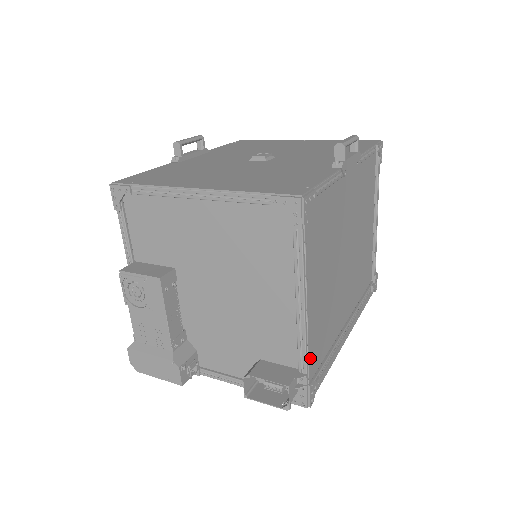
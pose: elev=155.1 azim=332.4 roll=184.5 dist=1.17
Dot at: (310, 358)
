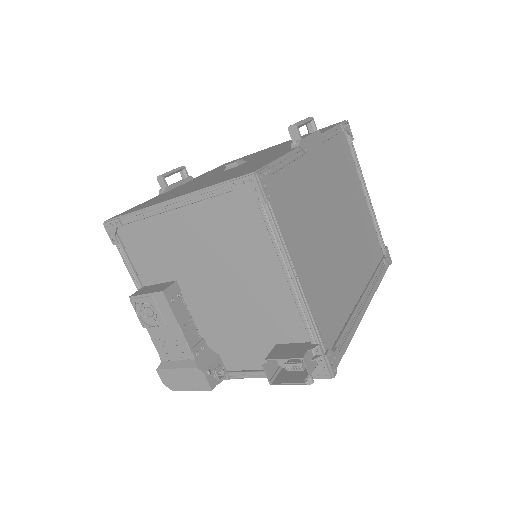
Dot at: (321, 329)
